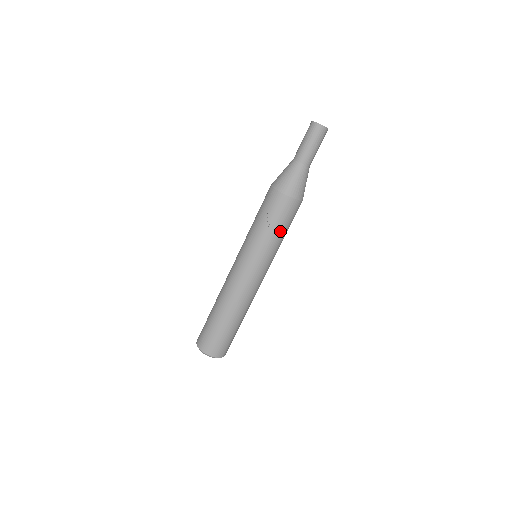
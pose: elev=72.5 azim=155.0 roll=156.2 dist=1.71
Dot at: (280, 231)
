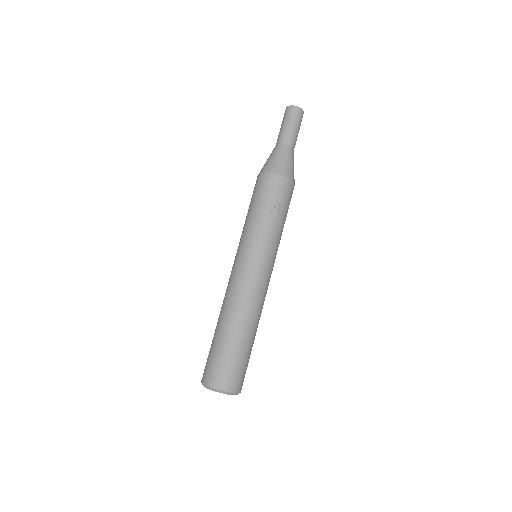
Dot at: (284, 219)
